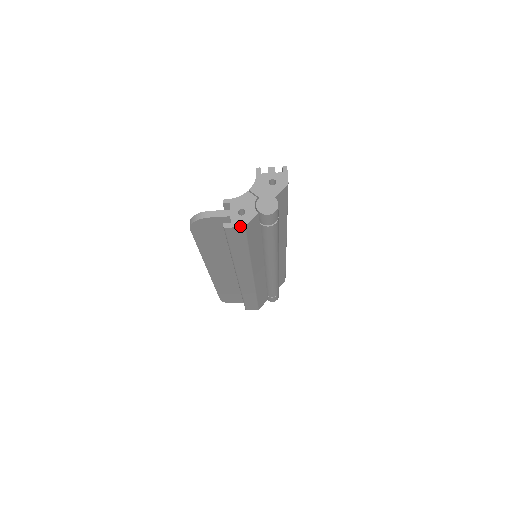
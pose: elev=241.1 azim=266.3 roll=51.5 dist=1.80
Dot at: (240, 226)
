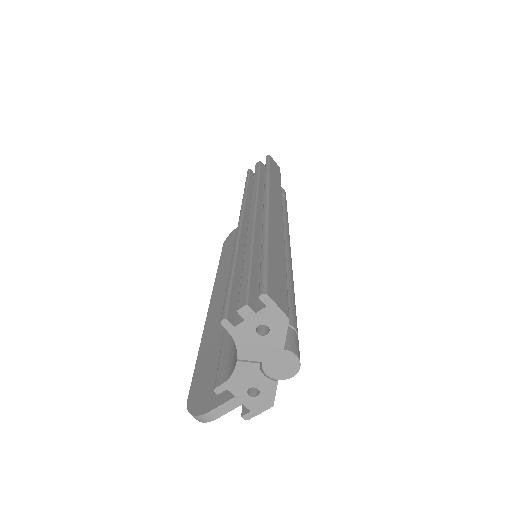
Dot at: (266, 409)
